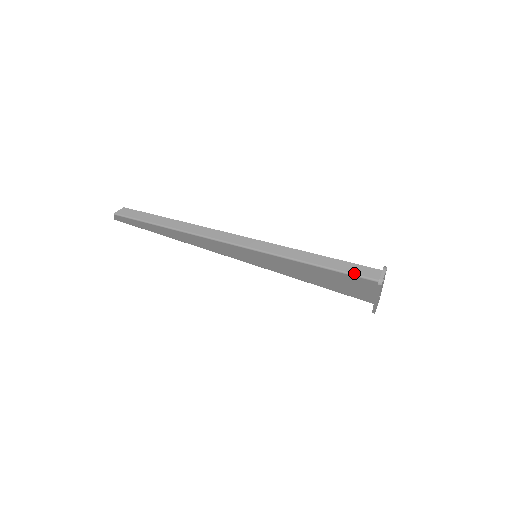
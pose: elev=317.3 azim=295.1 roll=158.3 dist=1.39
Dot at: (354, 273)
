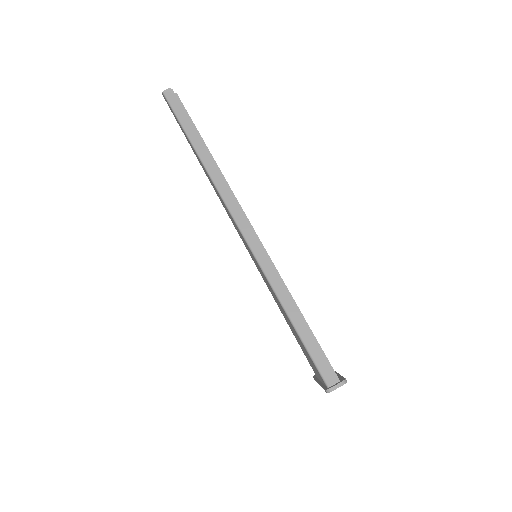
Dot at: (316, 362)
